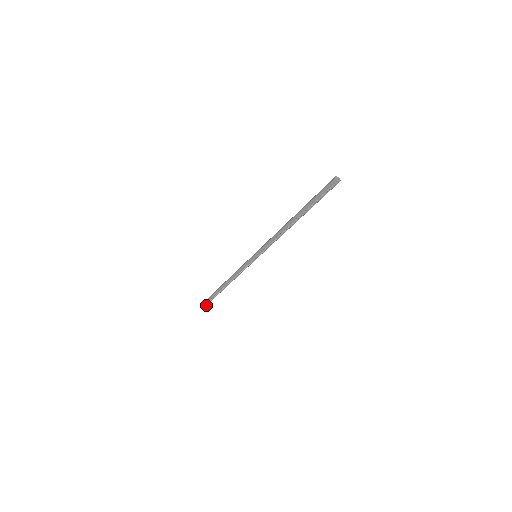
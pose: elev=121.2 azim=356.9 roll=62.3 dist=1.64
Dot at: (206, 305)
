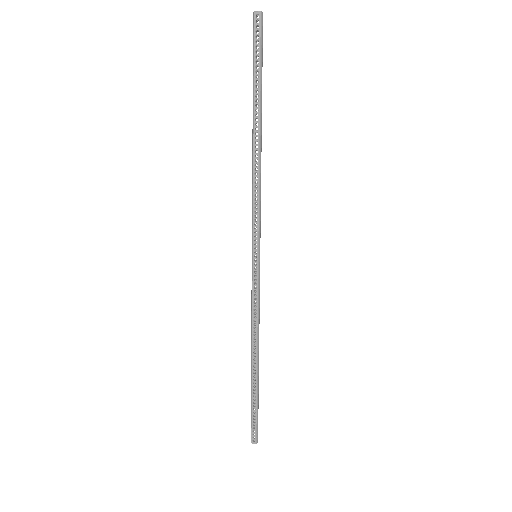
Dot at: (256, 443)
